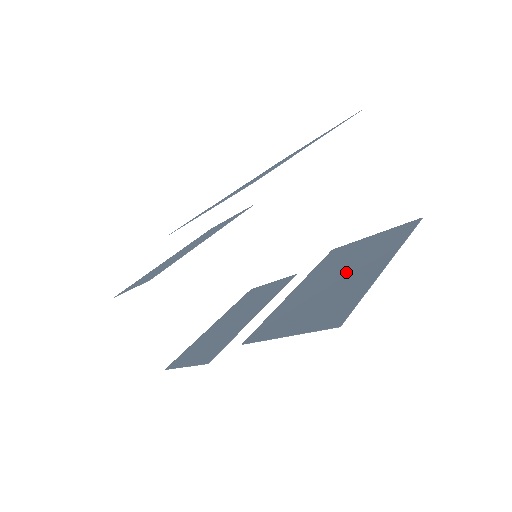
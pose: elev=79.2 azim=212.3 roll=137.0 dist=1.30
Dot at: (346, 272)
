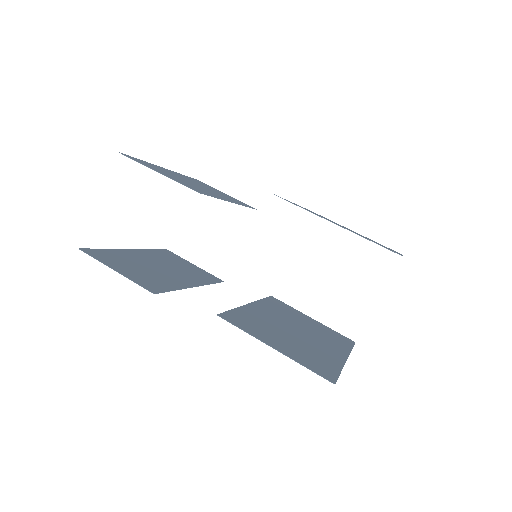
Dot at: (306, 333)
